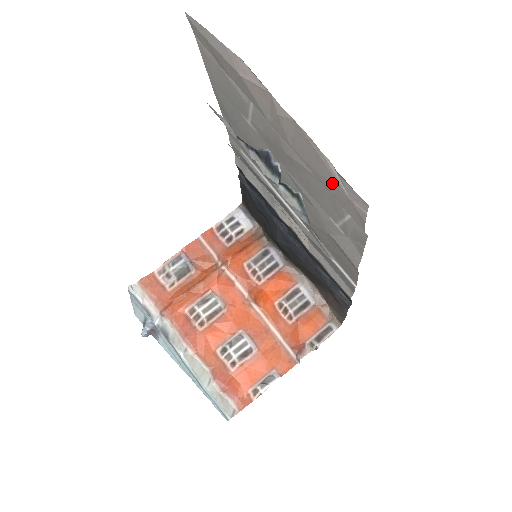
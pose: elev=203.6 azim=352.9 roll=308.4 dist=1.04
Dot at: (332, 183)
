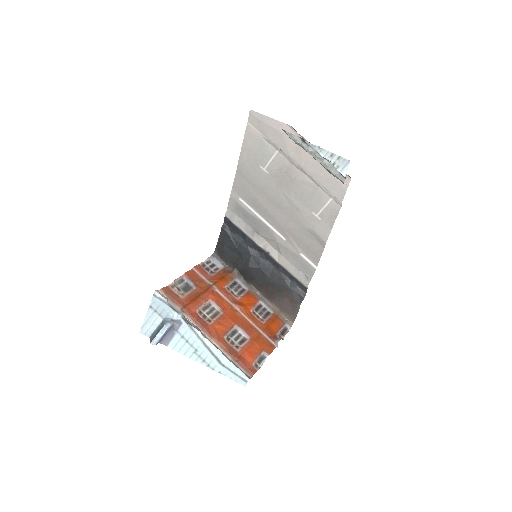
Dot at: (328, 177)
